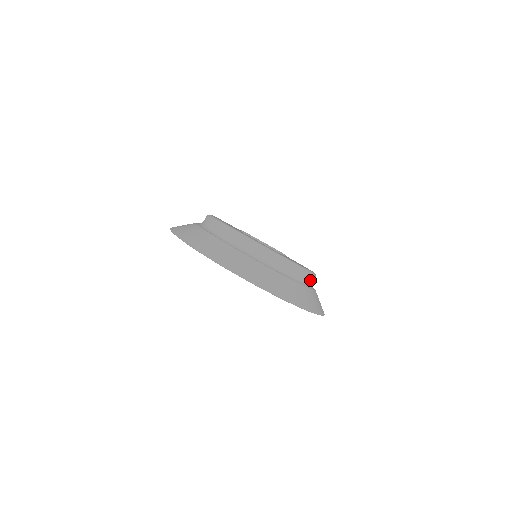
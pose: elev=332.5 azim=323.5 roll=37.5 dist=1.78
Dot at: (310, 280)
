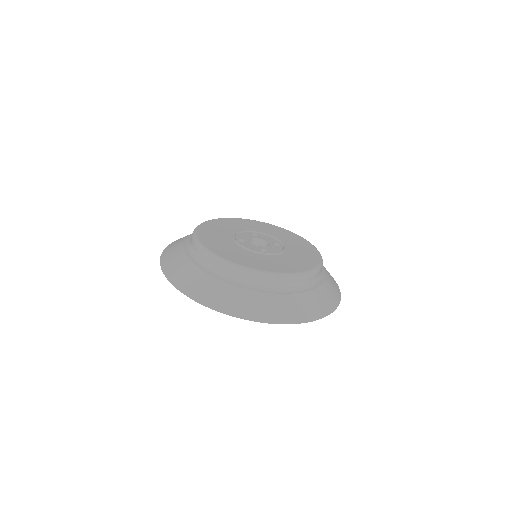
Dot at: (296, 282)
